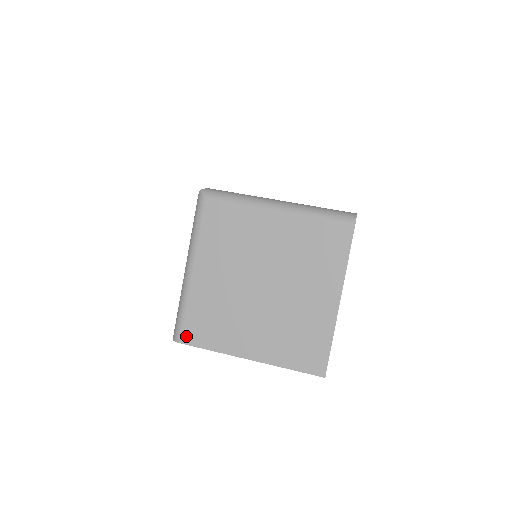
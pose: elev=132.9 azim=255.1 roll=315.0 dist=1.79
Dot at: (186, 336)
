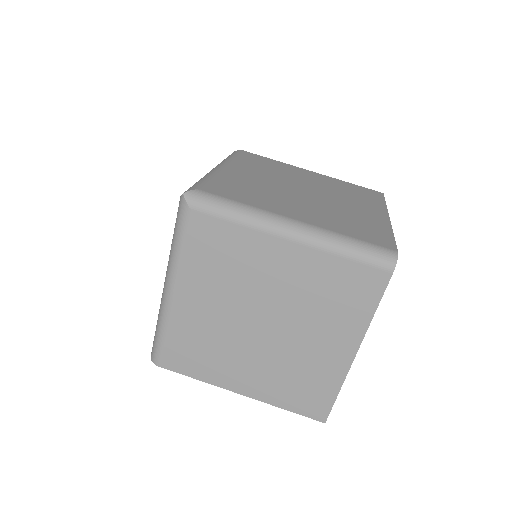
Dot at: (166, 361)
